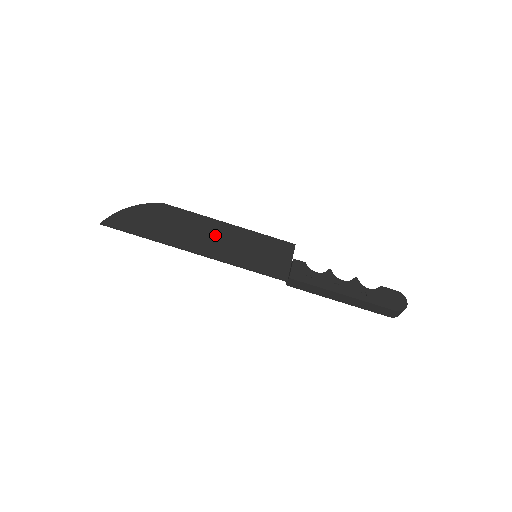
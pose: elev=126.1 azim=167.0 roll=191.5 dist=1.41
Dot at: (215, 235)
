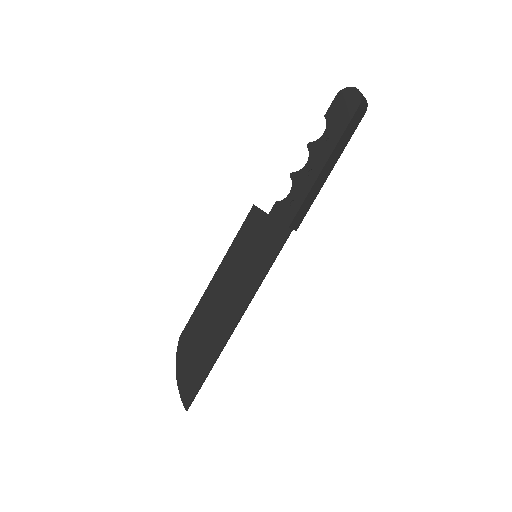
Dot at: (223, 294)
